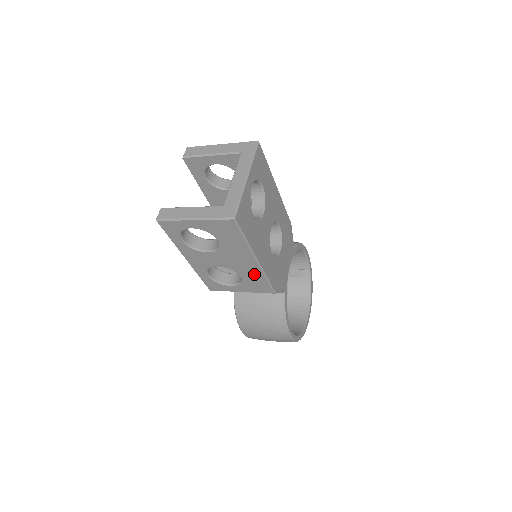
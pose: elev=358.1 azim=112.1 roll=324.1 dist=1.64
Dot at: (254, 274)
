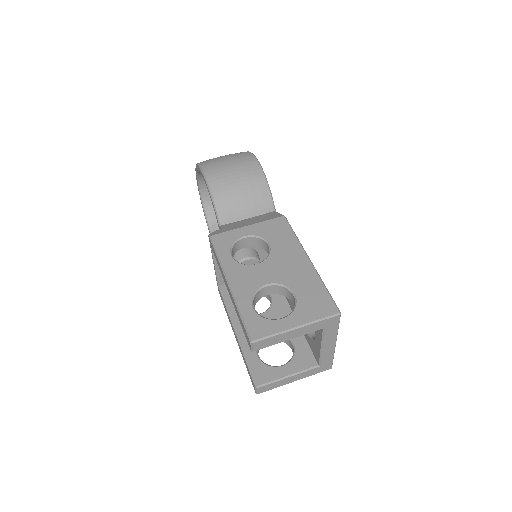
Dot at: occluded
